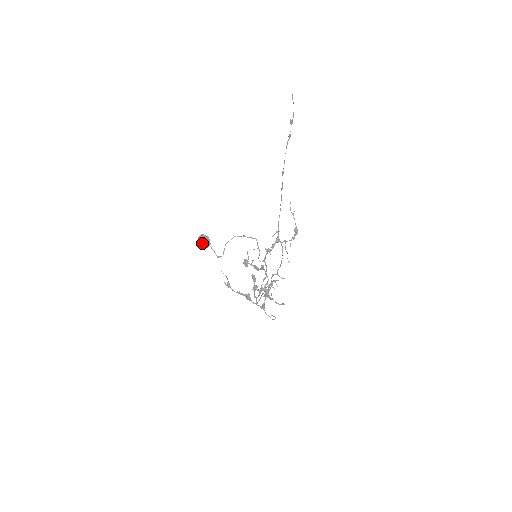
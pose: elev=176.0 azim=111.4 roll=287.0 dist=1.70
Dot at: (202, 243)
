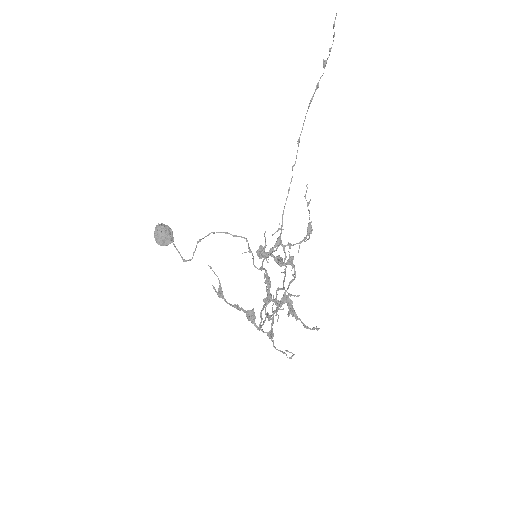
Dot at: (161, 236)
